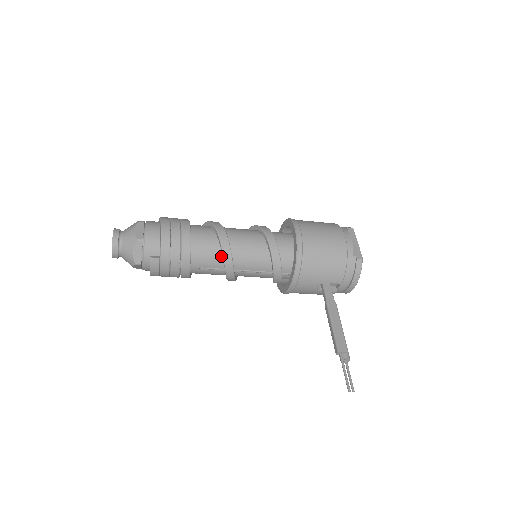
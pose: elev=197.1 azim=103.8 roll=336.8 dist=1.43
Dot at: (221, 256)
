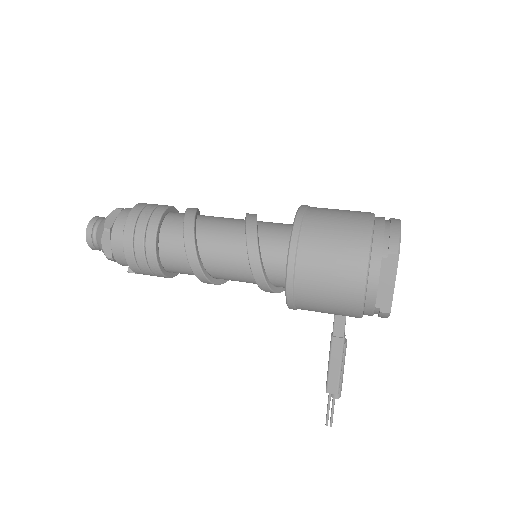
Dot at: occluded
